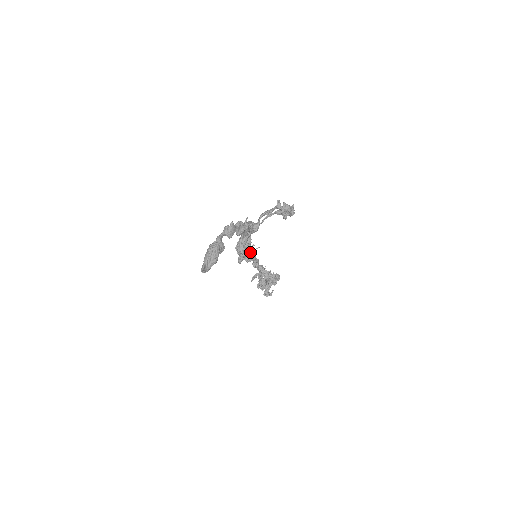
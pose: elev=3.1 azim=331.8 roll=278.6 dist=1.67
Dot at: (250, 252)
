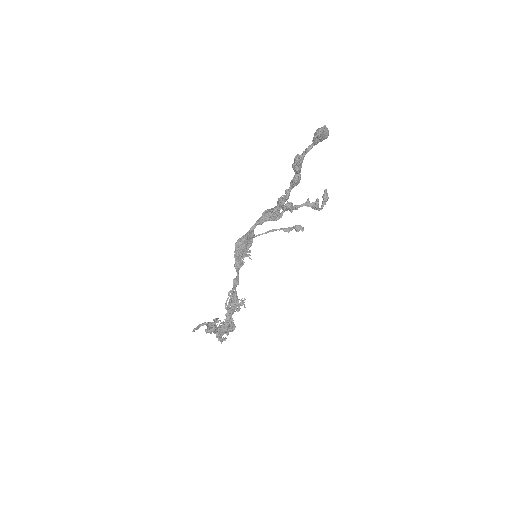
Dot at: occluded
